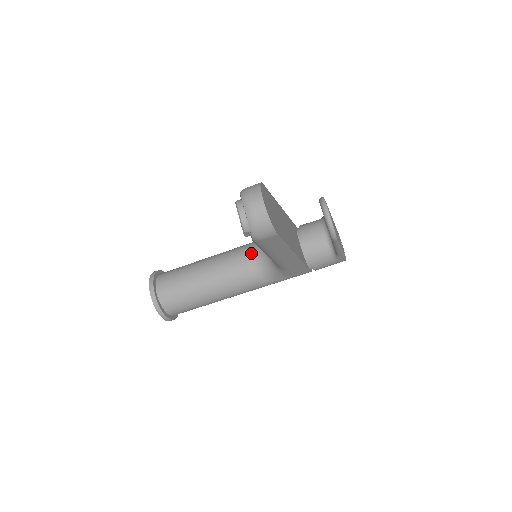
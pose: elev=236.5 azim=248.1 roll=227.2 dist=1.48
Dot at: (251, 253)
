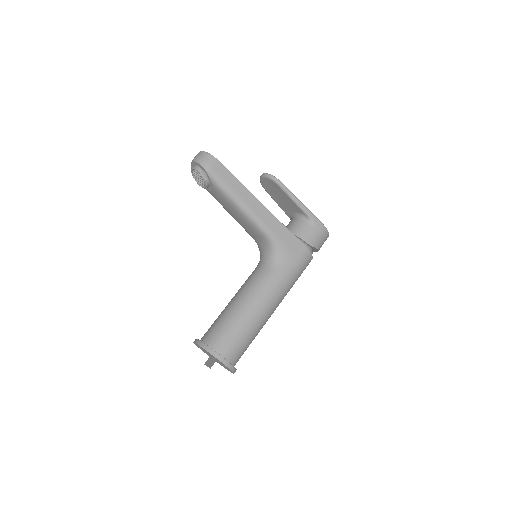
Dot at: occluded
